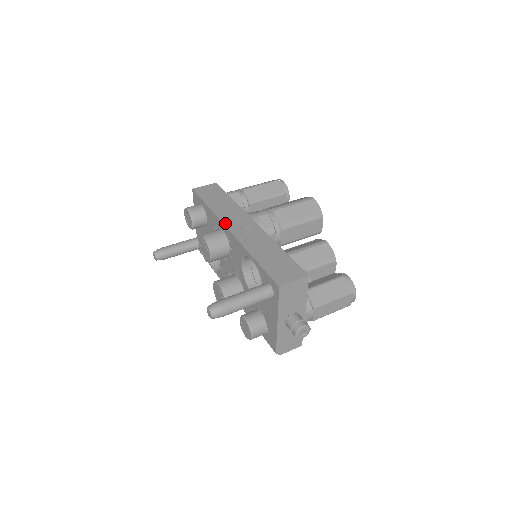
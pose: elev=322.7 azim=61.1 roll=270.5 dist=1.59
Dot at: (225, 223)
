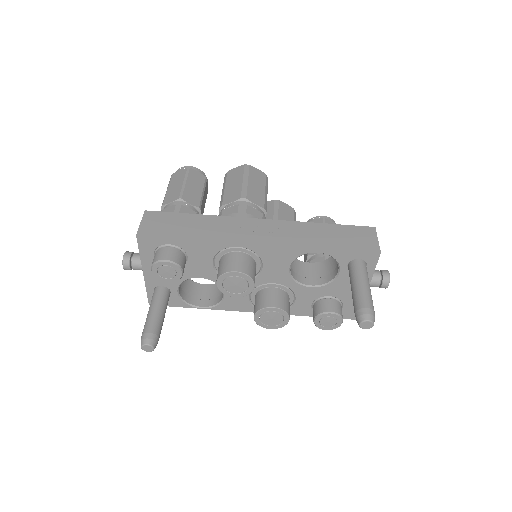
Dot at: (242, 241)
